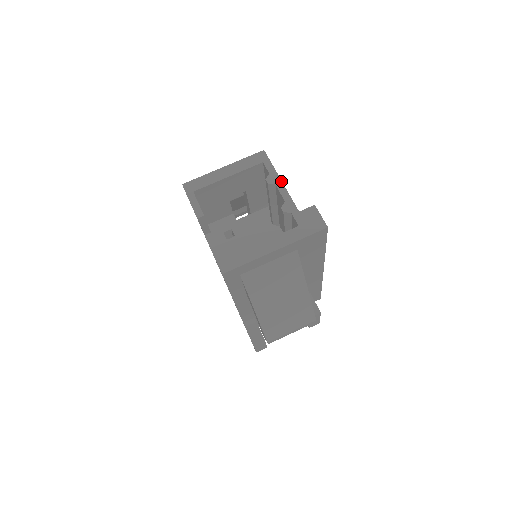
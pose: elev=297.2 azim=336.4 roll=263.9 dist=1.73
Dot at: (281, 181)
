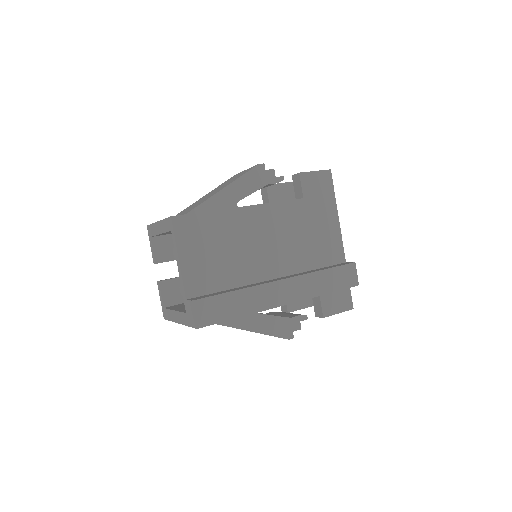
Dot at: (178, 260)
